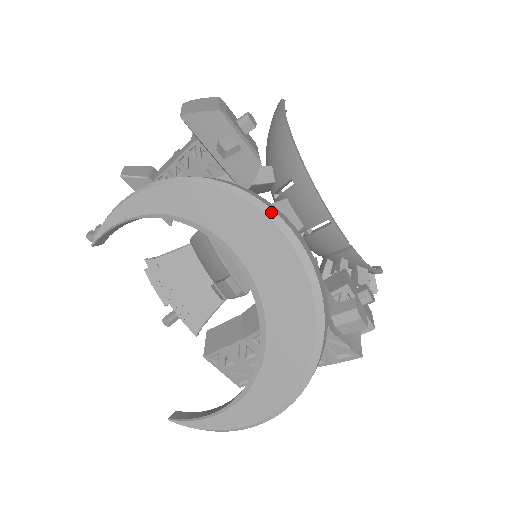
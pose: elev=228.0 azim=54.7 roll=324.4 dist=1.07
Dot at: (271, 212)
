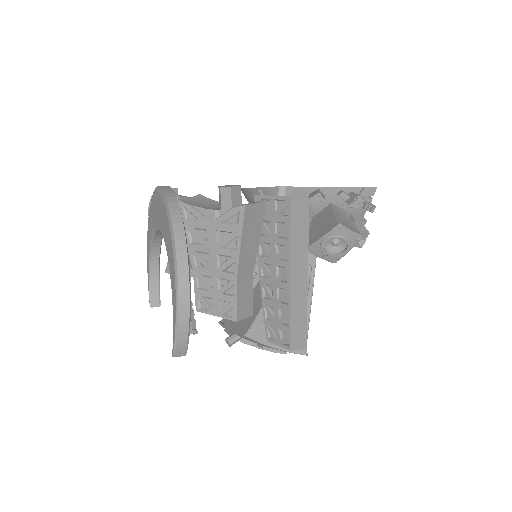
Dot at: occluded
